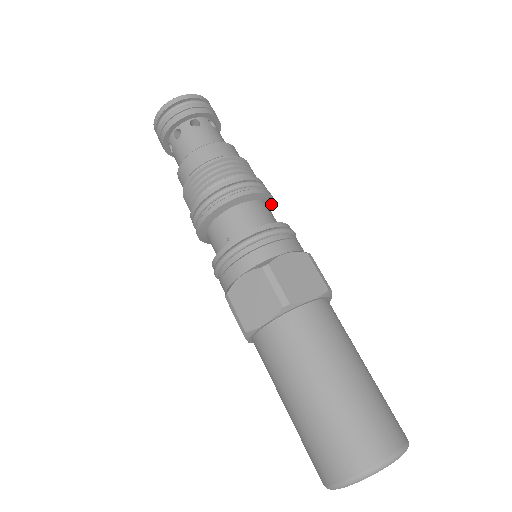
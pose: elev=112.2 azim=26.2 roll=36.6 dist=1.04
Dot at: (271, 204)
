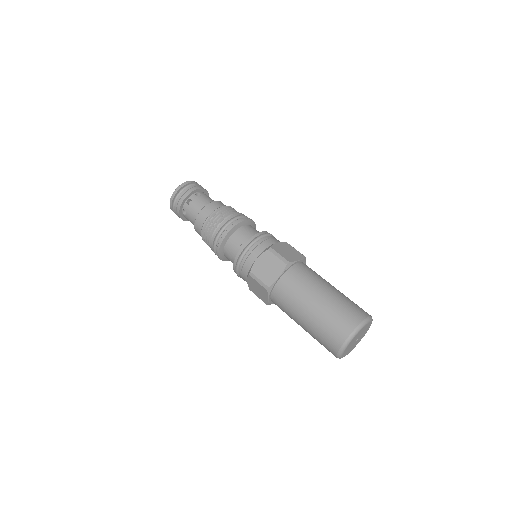
Dot at: occluded
